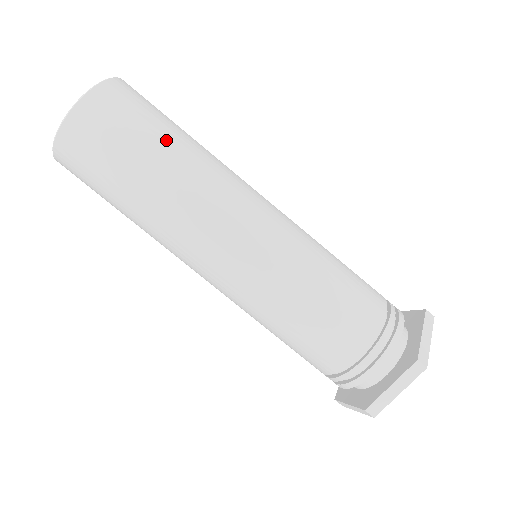
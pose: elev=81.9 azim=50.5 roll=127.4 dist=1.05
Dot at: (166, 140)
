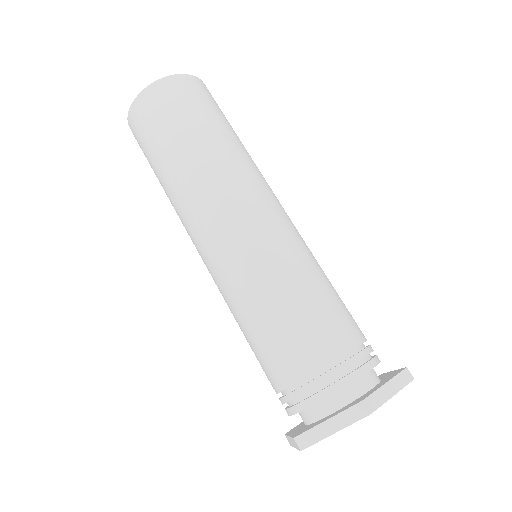
Dot at: occluded
